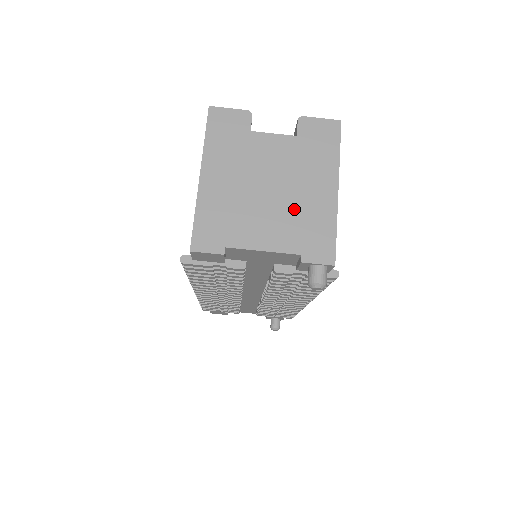
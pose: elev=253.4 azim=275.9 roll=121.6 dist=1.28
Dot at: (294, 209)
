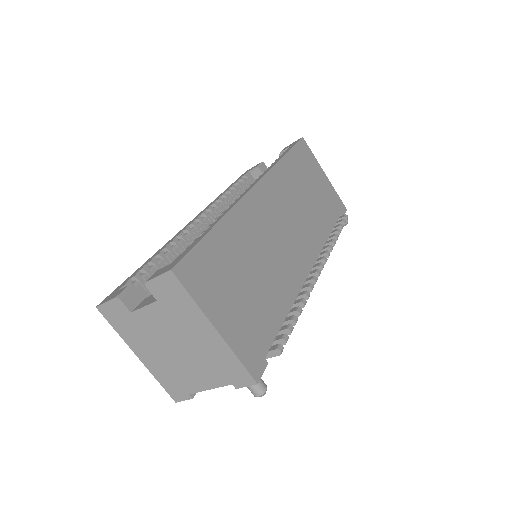
Dot at: (202, 356)
